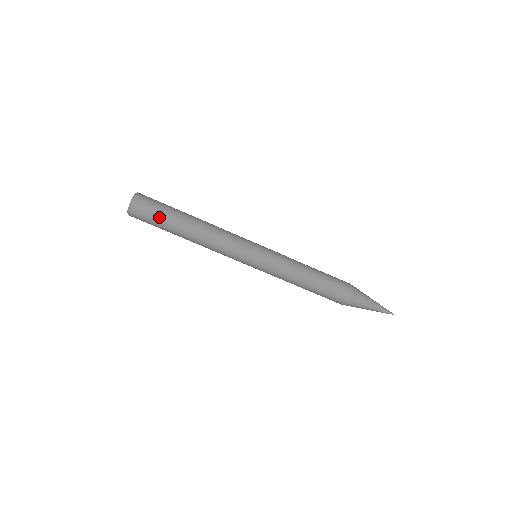
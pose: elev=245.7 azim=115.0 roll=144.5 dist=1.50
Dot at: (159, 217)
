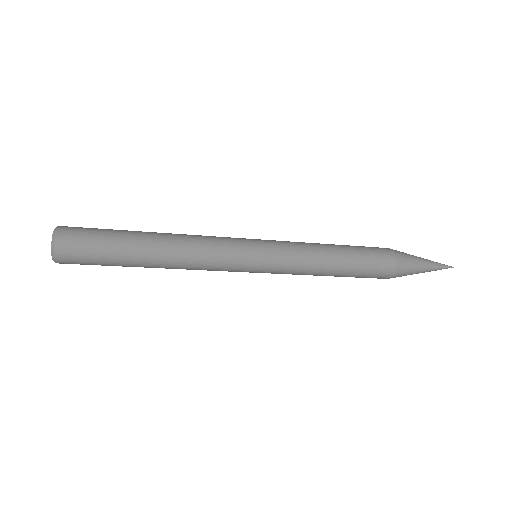
Dot at: (102, 259)
